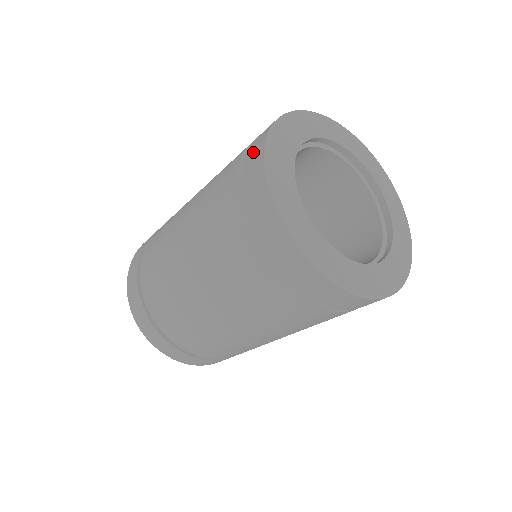
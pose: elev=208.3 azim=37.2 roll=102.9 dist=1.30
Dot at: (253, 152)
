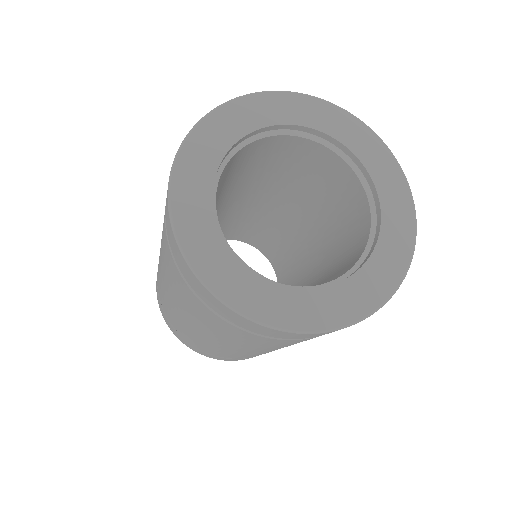
Dot at: occluded
